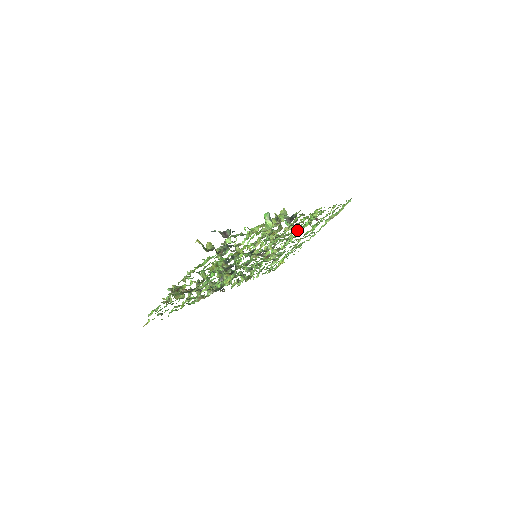
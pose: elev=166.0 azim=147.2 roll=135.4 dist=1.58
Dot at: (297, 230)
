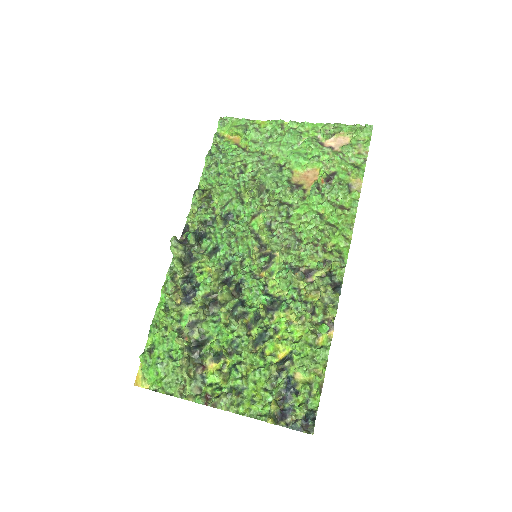
Dot at: (310, 220)
